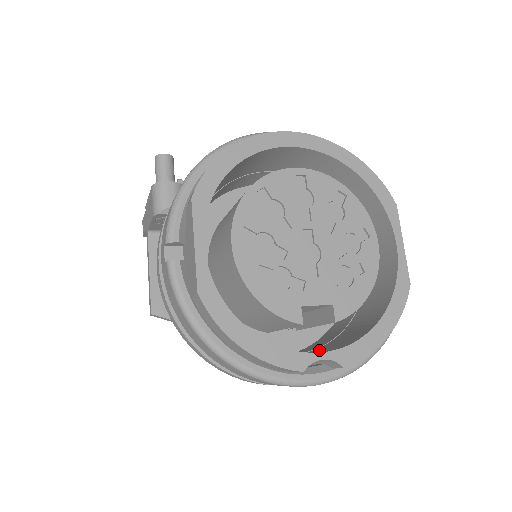
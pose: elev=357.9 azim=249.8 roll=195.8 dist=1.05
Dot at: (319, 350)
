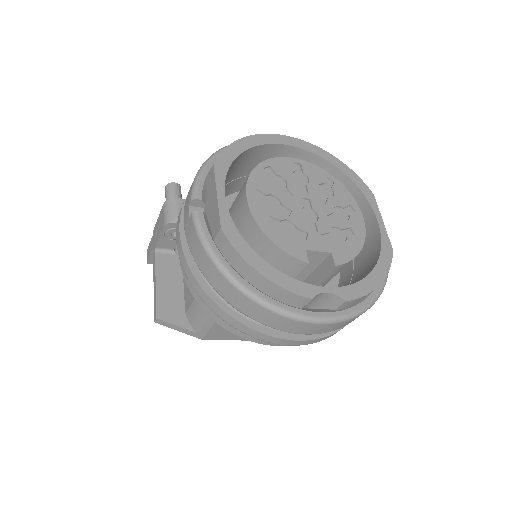
Dot at: occluded
